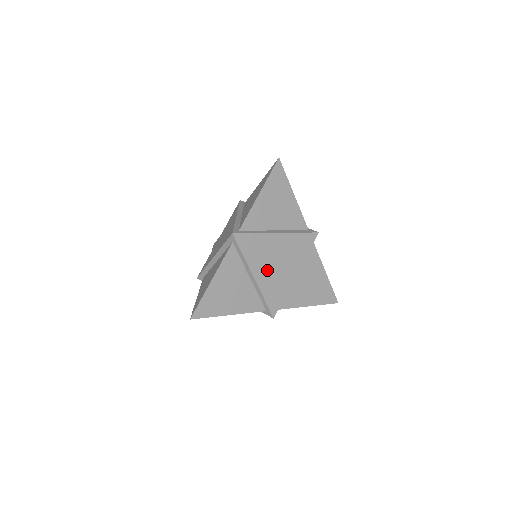
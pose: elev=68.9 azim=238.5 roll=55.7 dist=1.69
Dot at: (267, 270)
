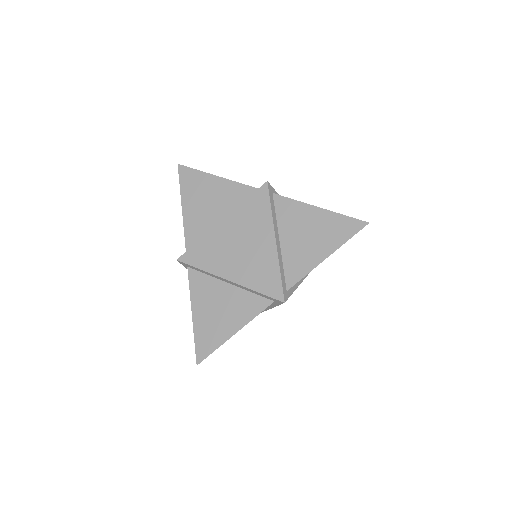
Dot at: occluded
